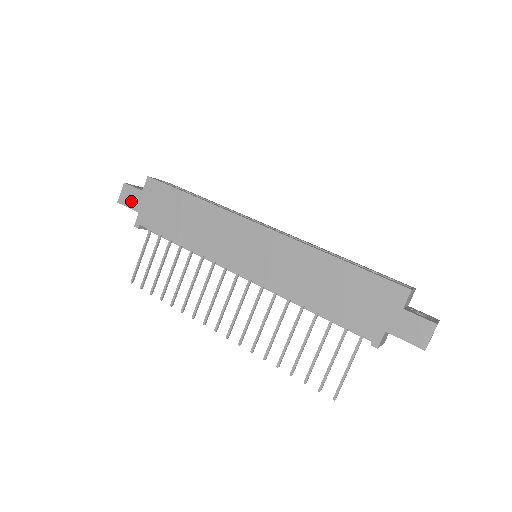
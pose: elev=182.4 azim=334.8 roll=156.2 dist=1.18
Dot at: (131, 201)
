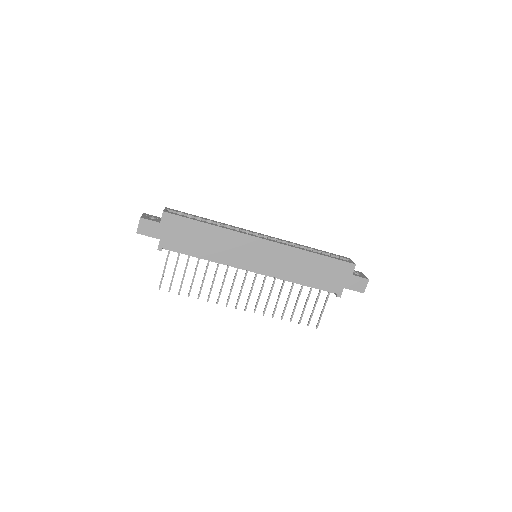
Dot at: (150, 231)
